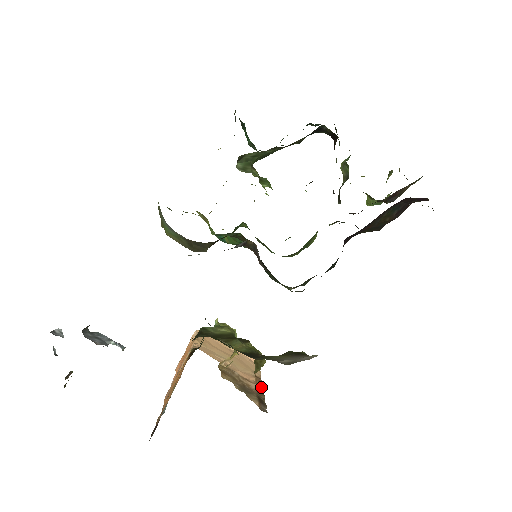
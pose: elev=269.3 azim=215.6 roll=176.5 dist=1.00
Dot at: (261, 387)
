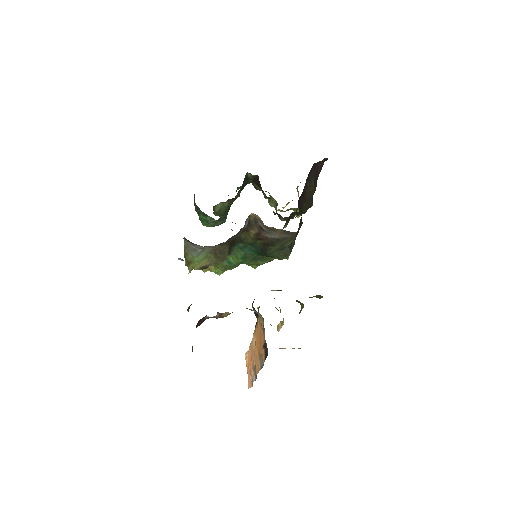
Dot at: occluded
